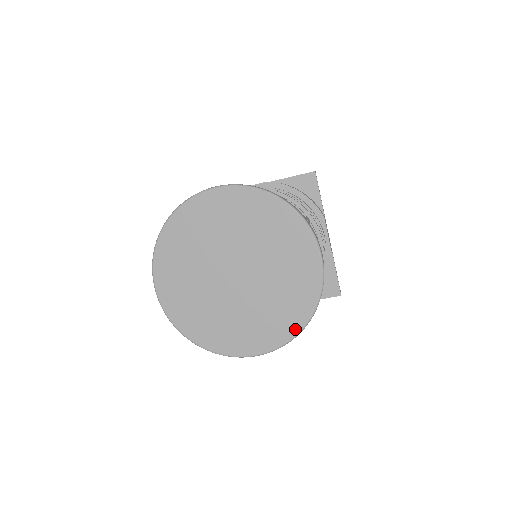
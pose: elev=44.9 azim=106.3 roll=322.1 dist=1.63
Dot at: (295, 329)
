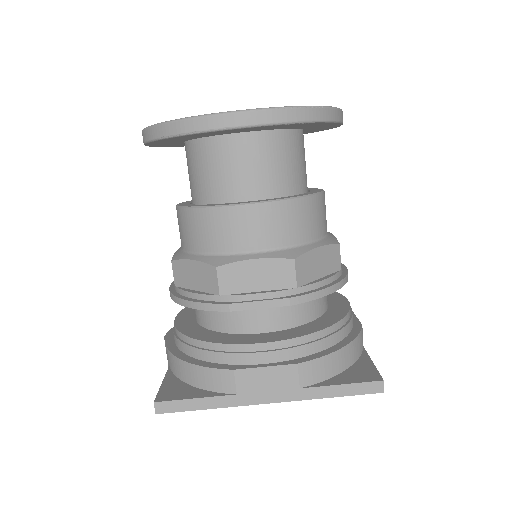
Dot at: occluded
